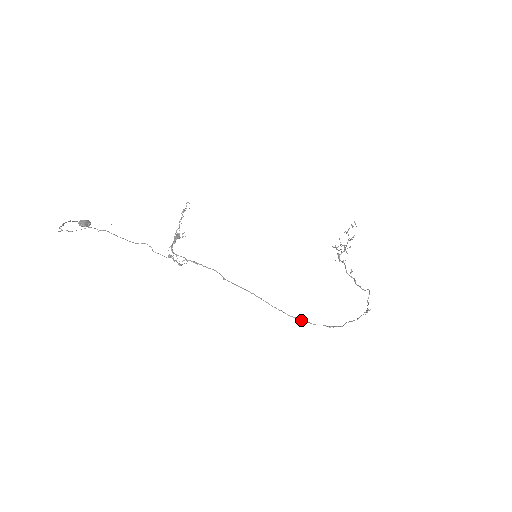
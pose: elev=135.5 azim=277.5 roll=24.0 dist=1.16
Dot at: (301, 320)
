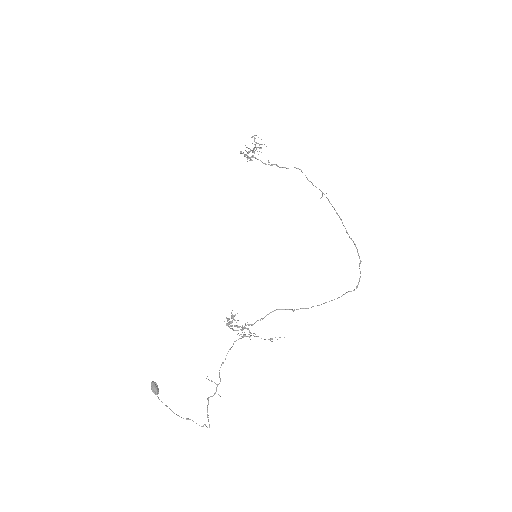
Dot at: (358, 284)
